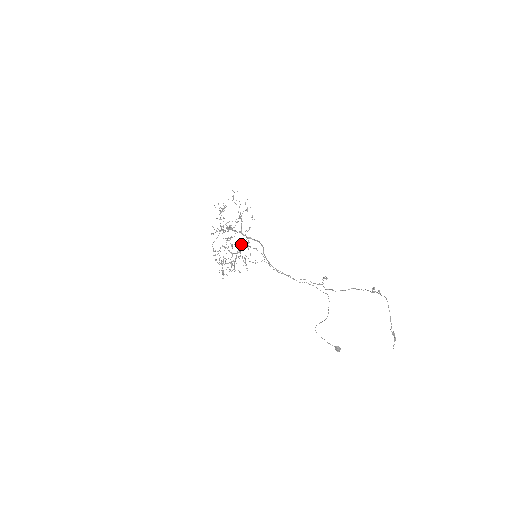
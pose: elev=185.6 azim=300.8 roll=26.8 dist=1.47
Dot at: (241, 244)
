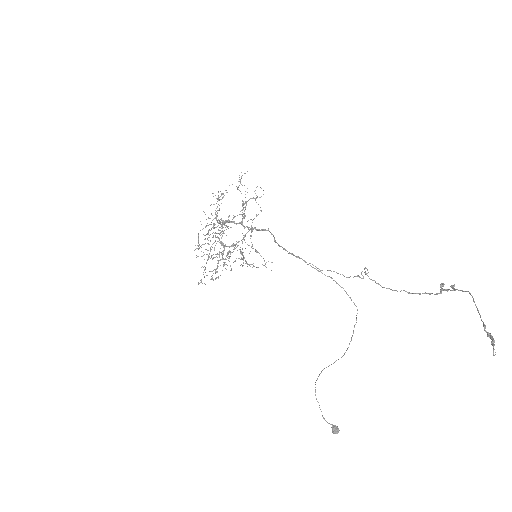
Dot at: occluded
